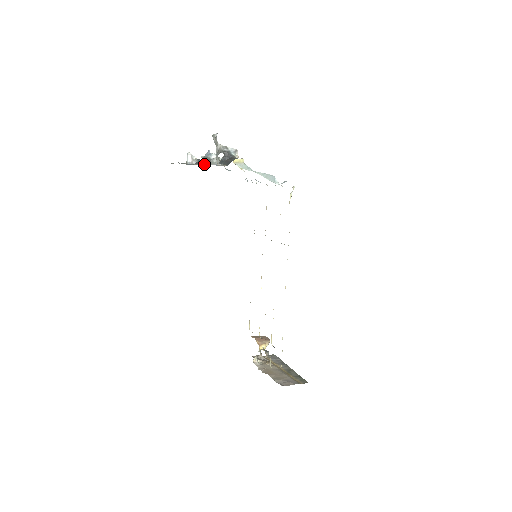
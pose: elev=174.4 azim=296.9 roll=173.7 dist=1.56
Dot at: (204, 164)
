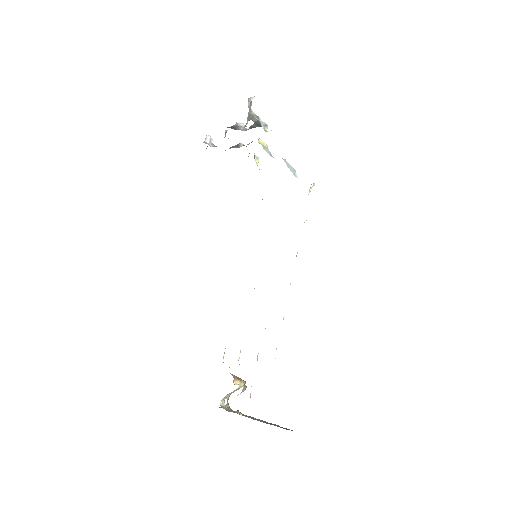
Dot at: occluded
